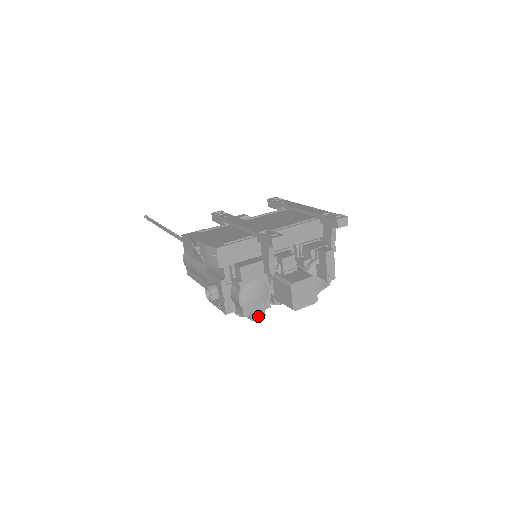
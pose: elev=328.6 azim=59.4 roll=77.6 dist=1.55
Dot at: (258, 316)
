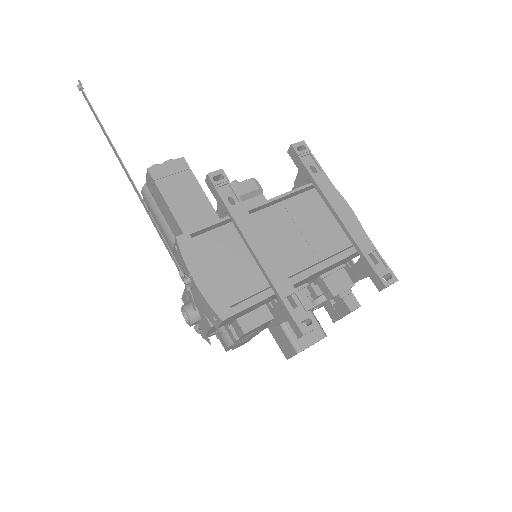
Dot at: occluded
